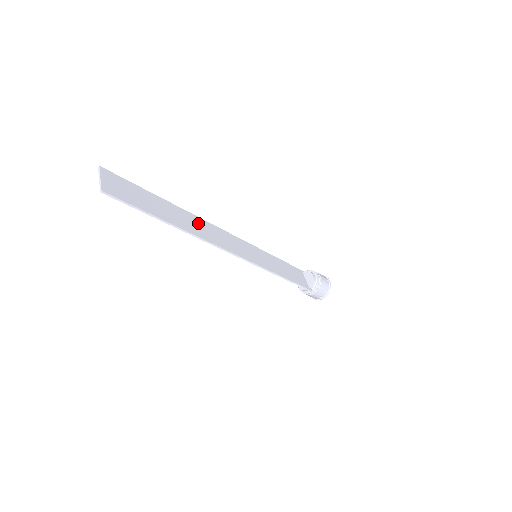
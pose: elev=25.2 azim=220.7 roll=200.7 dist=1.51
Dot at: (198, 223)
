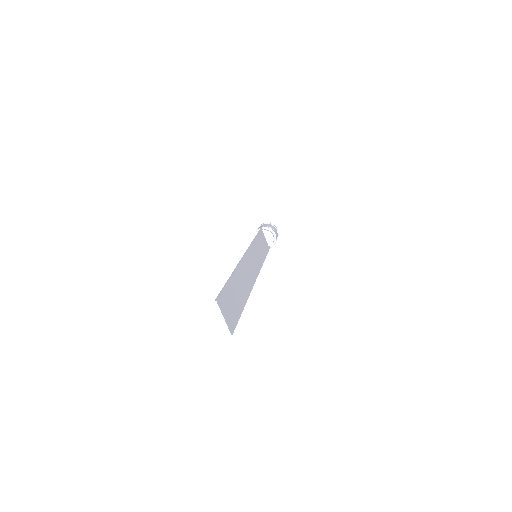
Dot at: (244, 272)
